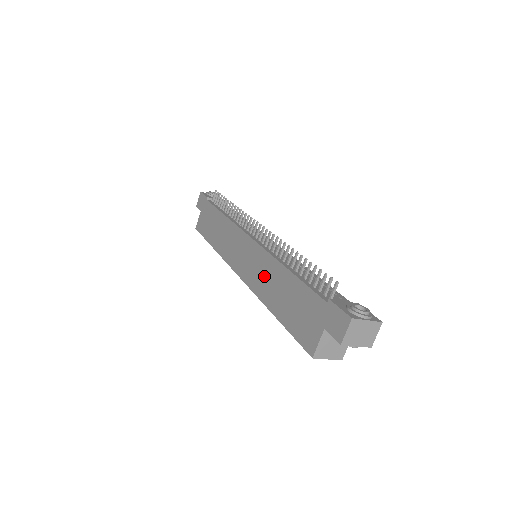
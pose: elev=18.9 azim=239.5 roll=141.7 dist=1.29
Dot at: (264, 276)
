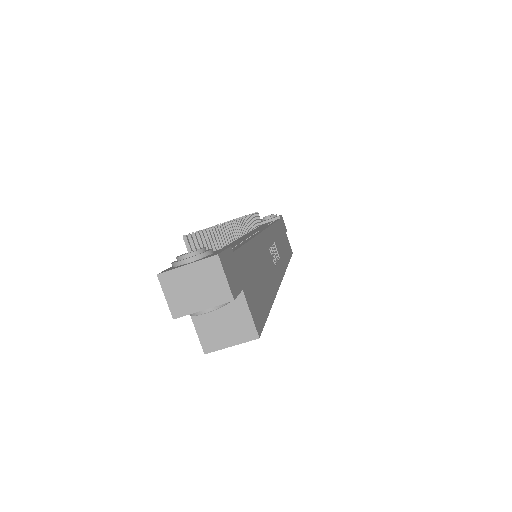
Dot at: occluded
